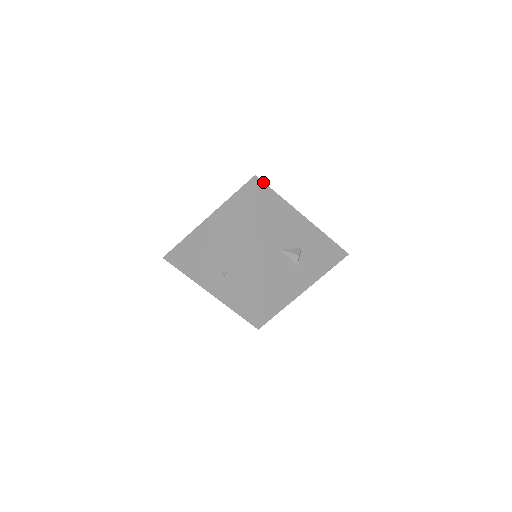
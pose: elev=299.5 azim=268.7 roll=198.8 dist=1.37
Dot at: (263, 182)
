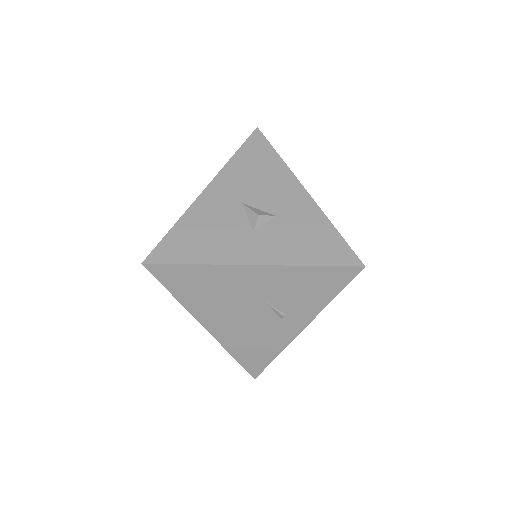
Dot at: (264, 136)
